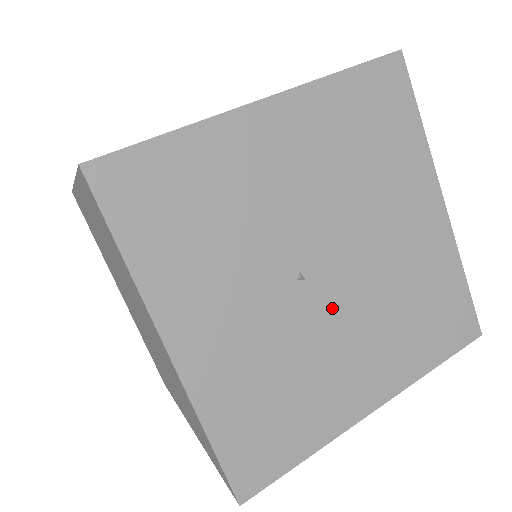
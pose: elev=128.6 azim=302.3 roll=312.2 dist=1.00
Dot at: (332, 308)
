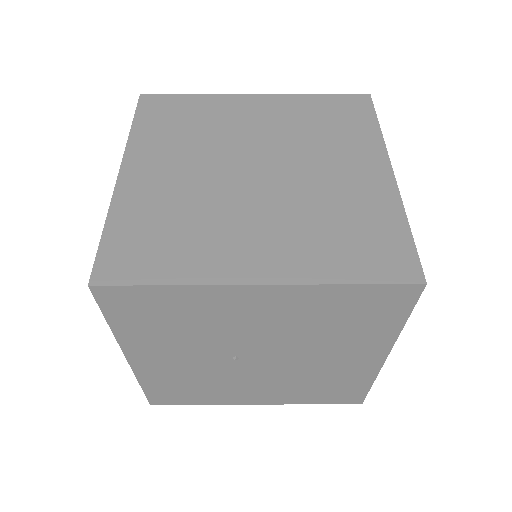
Dot at: (252, 372)
